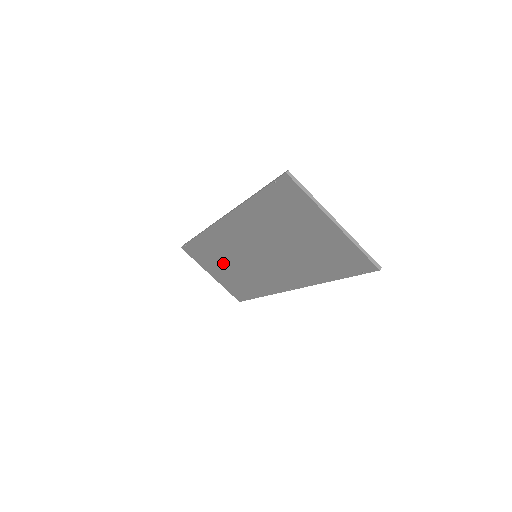
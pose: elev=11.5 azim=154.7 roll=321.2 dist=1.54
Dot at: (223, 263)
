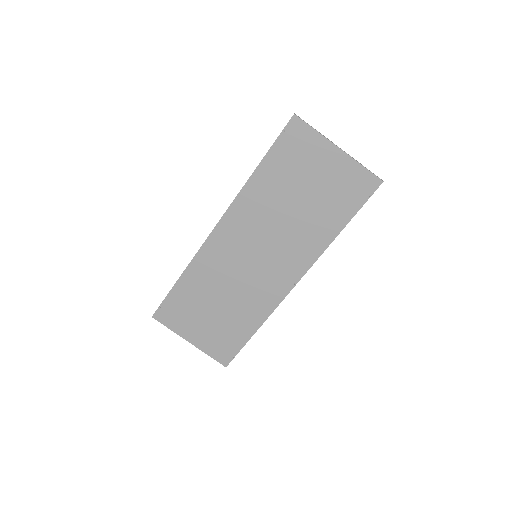
Dot at: (211, 302)
